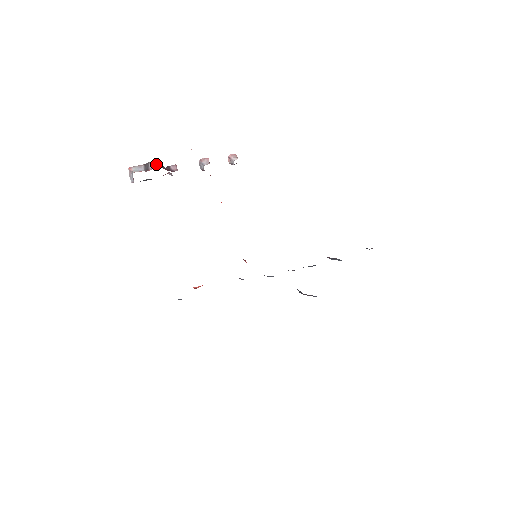
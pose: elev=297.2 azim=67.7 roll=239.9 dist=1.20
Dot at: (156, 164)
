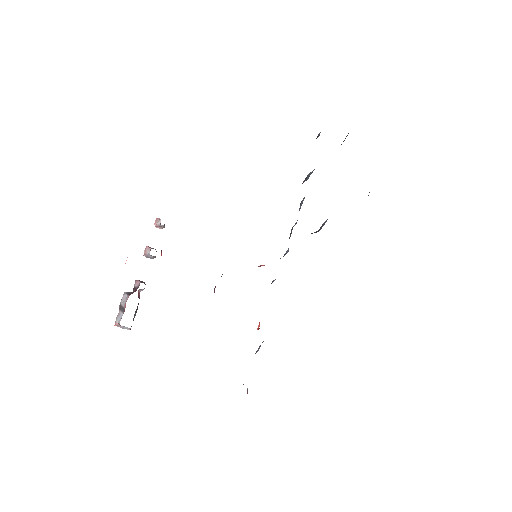
Dot at: (124, 299)
